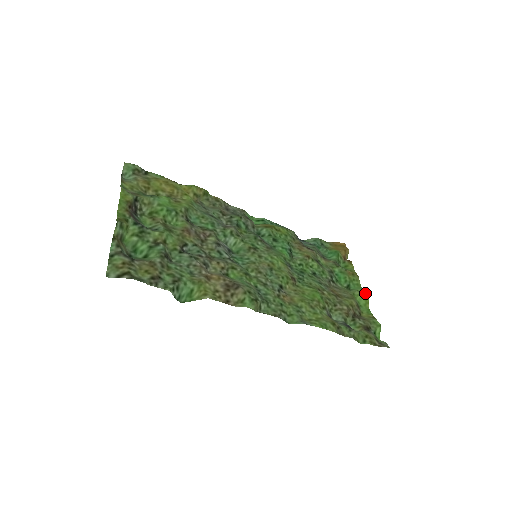
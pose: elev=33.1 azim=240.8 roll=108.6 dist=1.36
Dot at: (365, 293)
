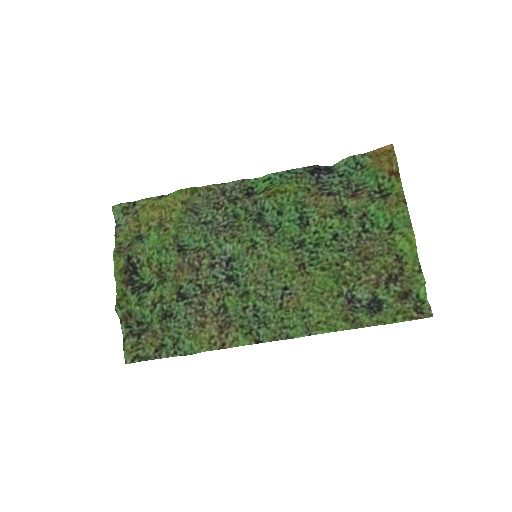
Dot at: (408, 237)
